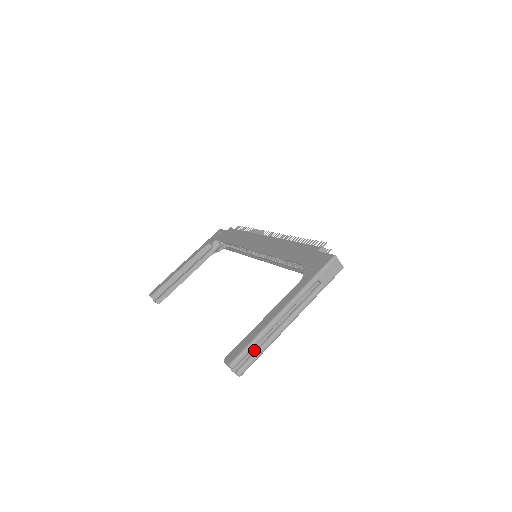
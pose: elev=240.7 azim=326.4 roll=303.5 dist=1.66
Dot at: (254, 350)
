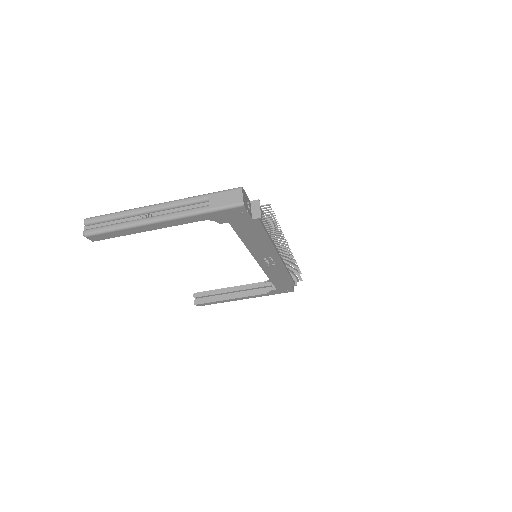
Dot at: (112, 224)
